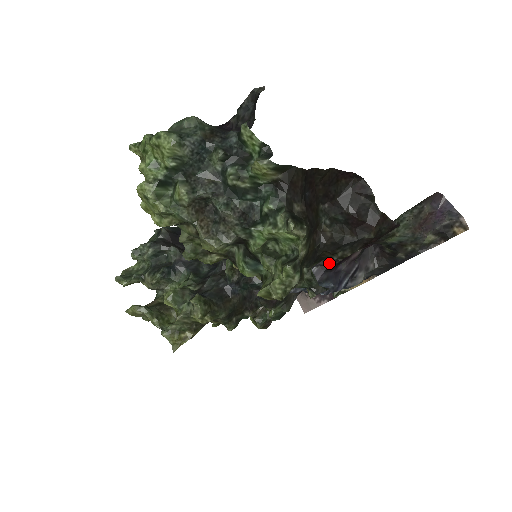
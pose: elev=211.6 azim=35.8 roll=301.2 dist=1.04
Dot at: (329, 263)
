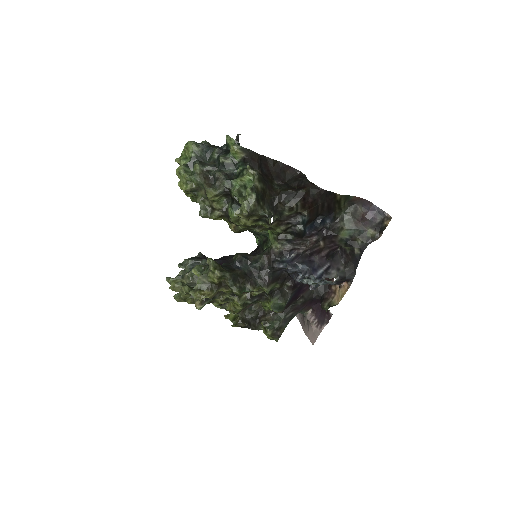
Dot at: (302, 251)
